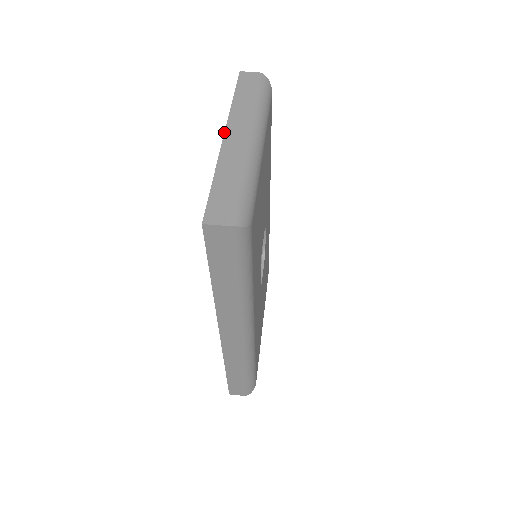
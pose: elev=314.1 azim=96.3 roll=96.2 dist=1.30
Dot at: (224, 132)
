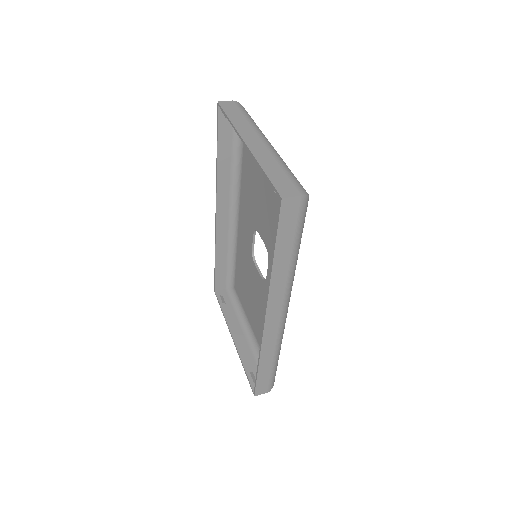
Dot at: (243, 141)
